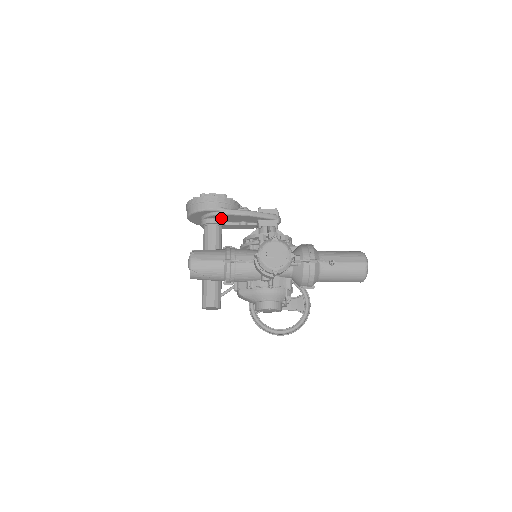
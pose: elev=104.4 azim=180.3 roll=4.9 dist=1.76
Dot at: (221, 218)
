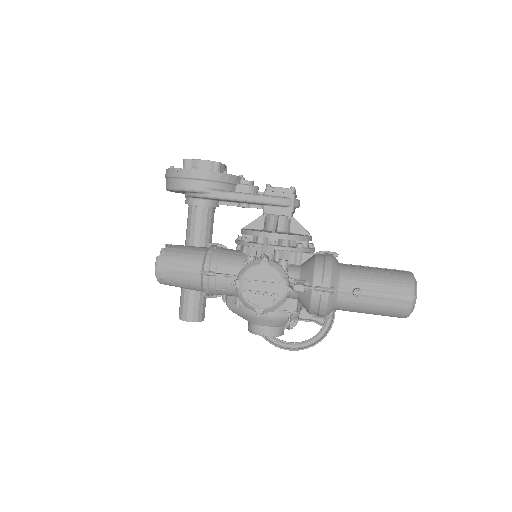
Dot at: occluded
